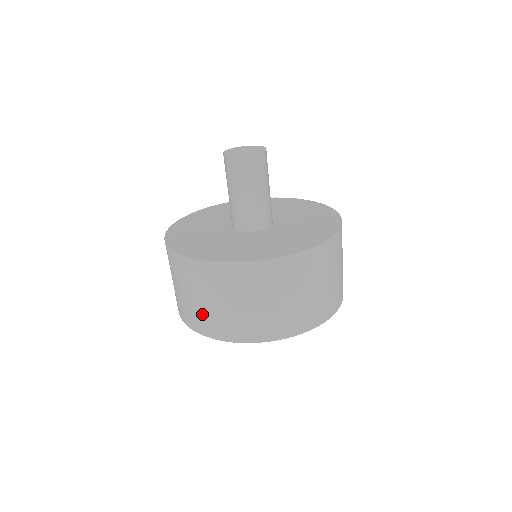
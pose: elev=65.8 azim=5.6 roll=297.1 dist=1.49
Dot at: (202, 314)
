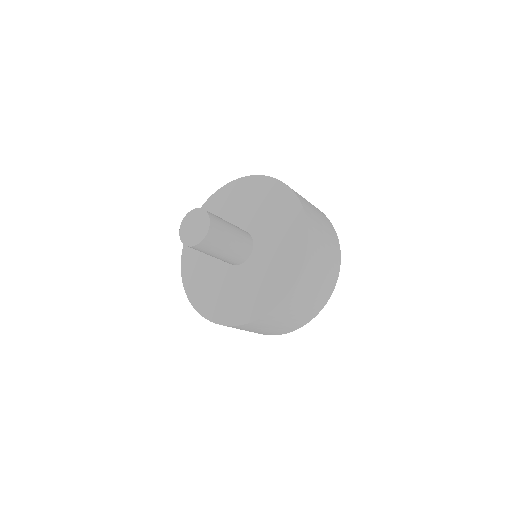
Dot at: occluded
